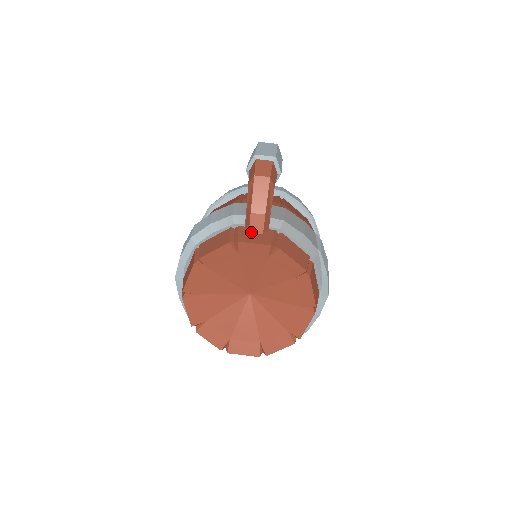
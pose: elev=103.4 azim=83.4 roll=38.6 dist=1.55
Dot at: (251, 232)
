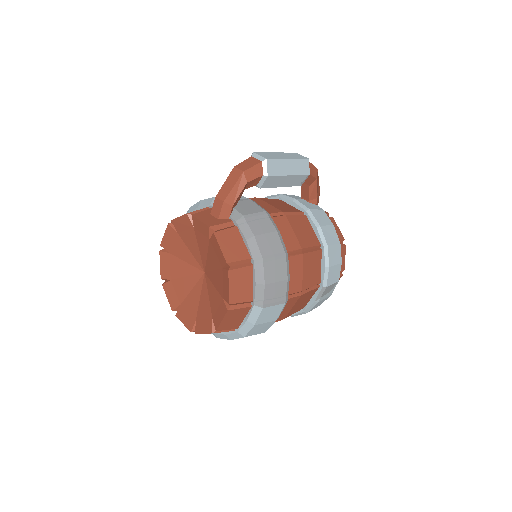
Dot at: (212, 214)
